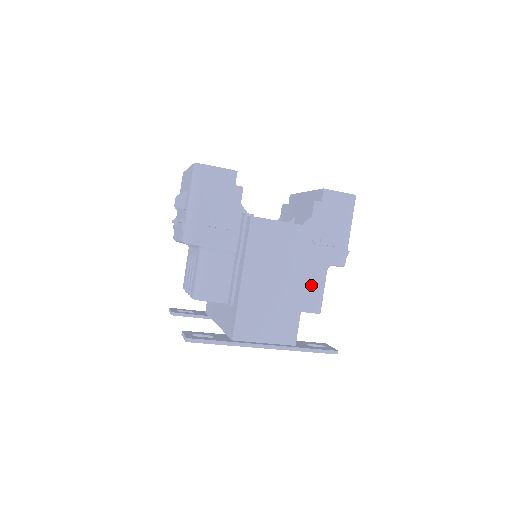
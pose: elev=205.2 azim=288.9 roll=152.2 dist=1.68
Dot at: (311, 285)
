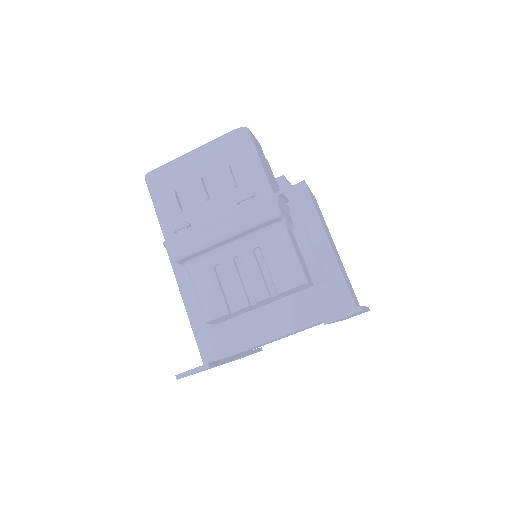
Dot at: occluded
